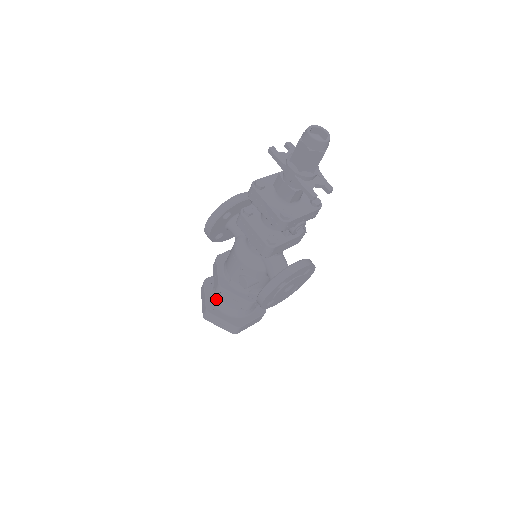
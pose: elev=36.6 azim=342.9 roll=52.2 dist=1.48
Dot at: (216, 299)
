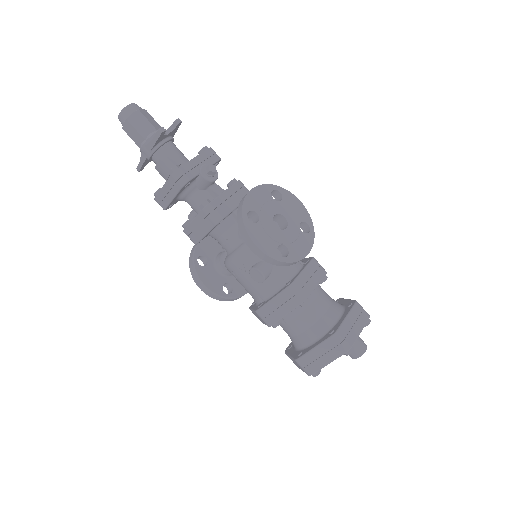
Dot at: (296, 343)
